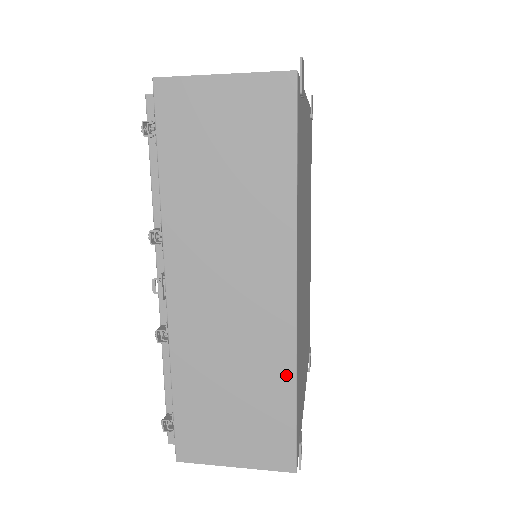
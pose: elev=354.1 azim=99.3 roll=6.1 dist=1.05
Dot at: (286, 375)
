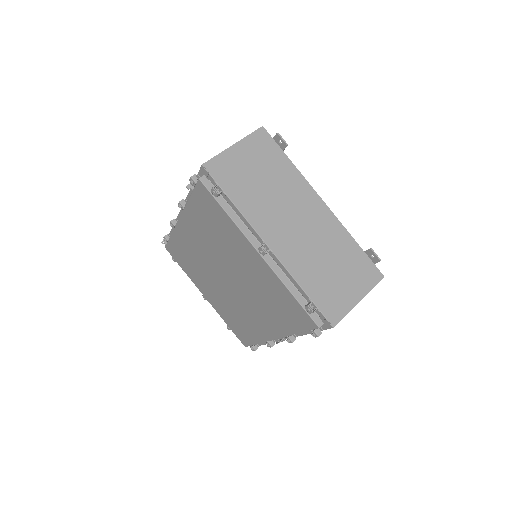
Dot at: occluded
